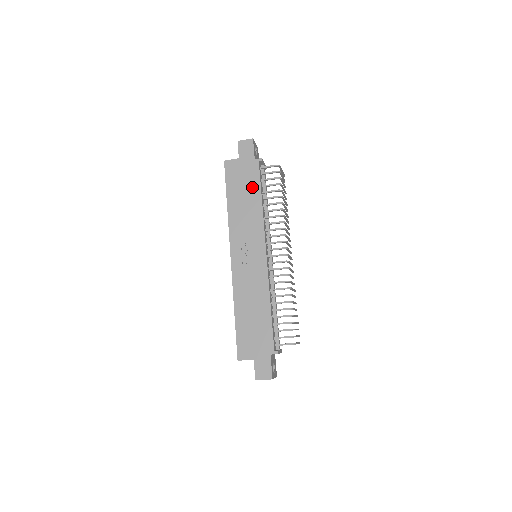
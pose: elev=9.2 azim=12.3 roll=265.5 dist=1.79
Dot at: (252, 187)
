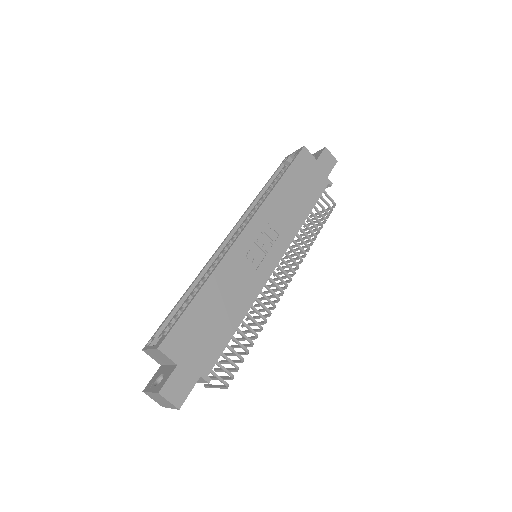
Dot at: (309, 195)
